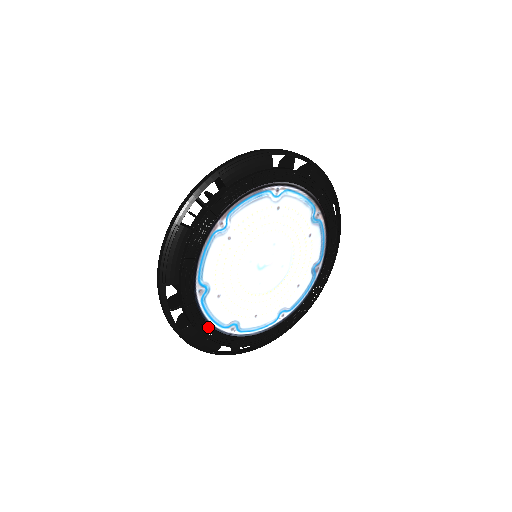
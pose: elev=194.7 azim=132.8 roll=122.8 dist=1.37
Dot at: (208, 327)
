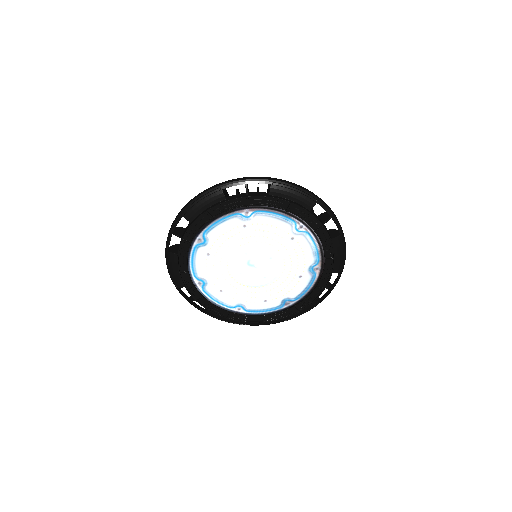
Dot at: (186, 266)
